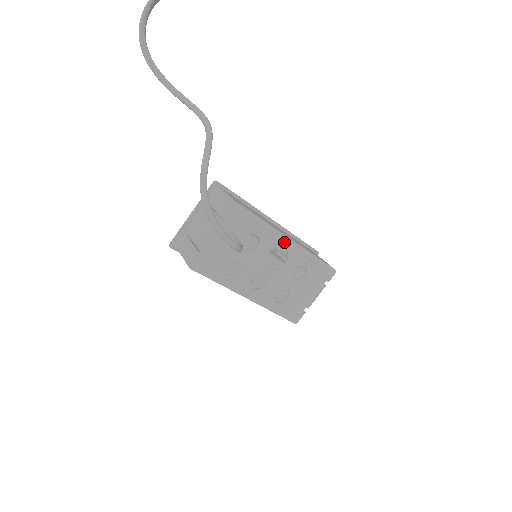
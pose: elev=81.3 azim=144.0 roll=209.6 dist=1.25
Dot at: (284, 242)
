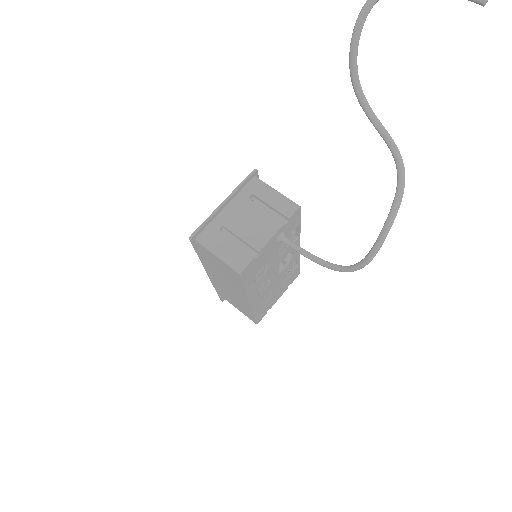
Dot at: occluded
